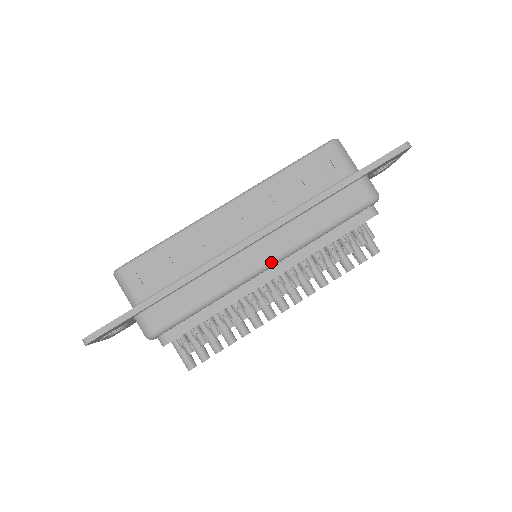
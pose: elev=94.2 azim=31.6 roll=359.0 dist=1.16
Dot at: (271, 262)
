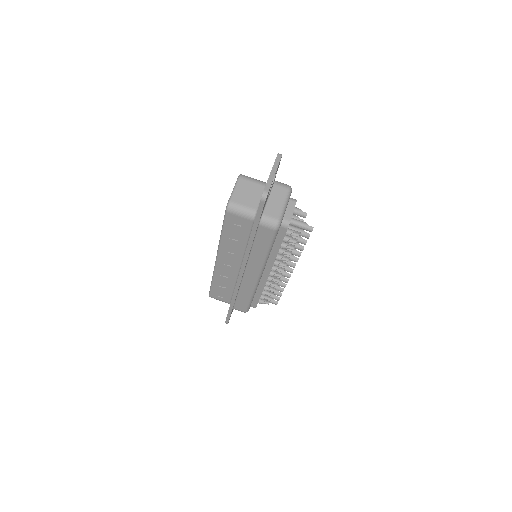
Dot at: (259, 275)
